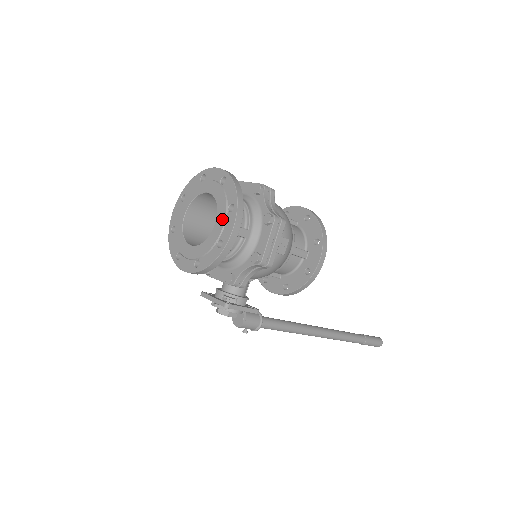
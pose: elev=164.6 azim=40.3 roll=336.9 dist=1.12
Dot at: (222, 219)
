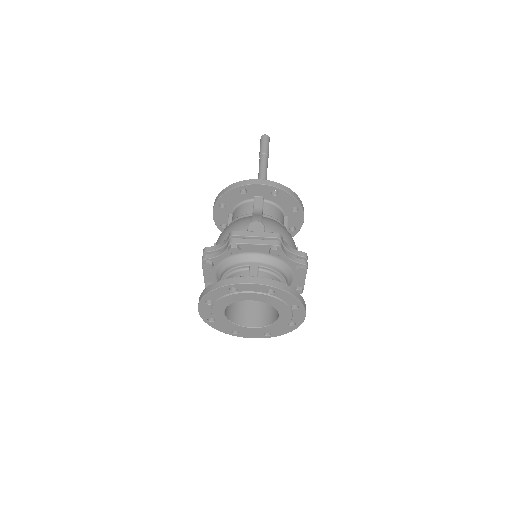
Dot at: (288, 315)
